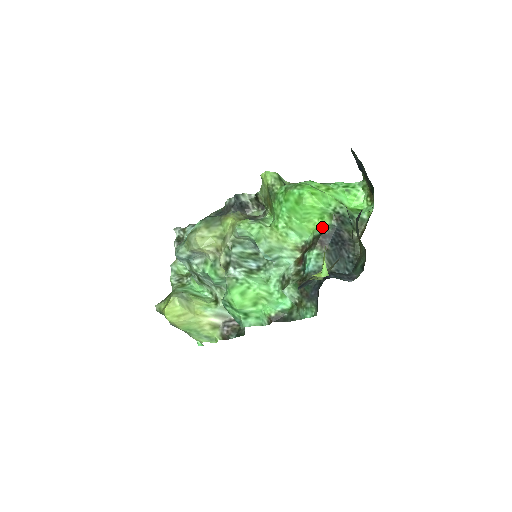
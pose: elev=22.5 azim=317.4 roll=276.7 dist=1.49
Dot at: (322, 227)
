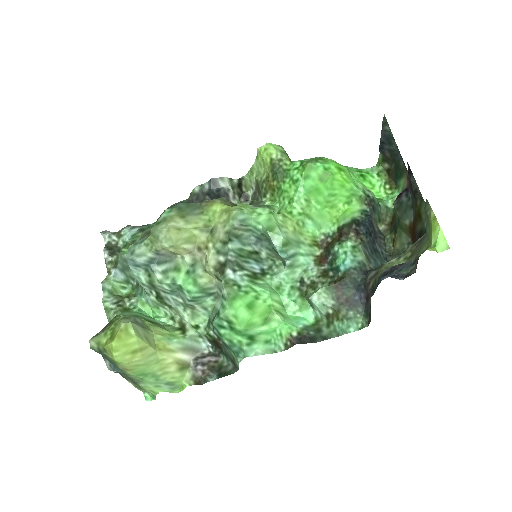
Dot at: (351, 213)
